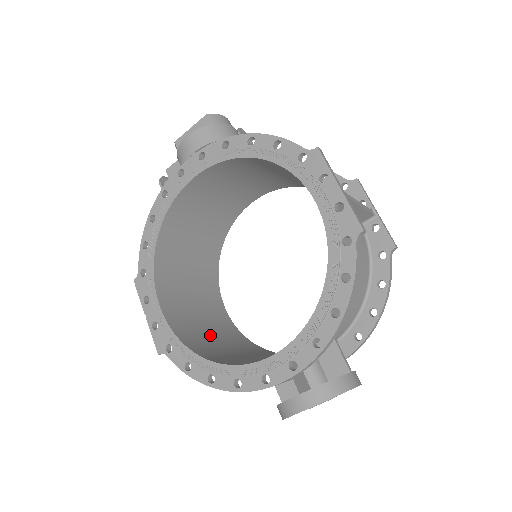
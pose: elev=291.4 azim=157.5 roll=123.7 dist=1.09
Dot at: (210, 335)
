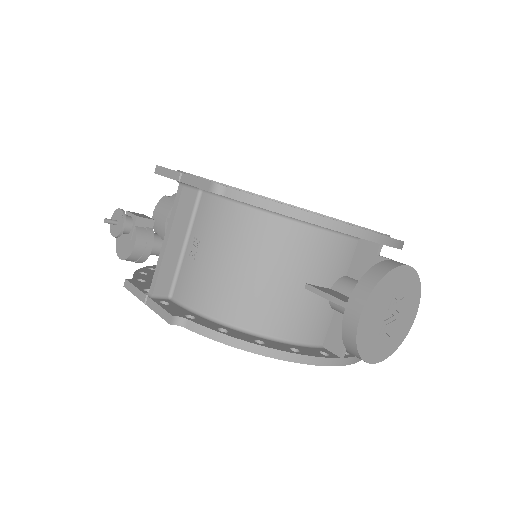
Dot at: (222, 252)
